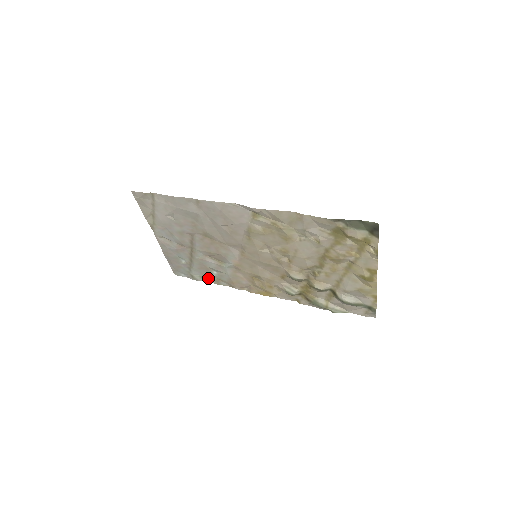
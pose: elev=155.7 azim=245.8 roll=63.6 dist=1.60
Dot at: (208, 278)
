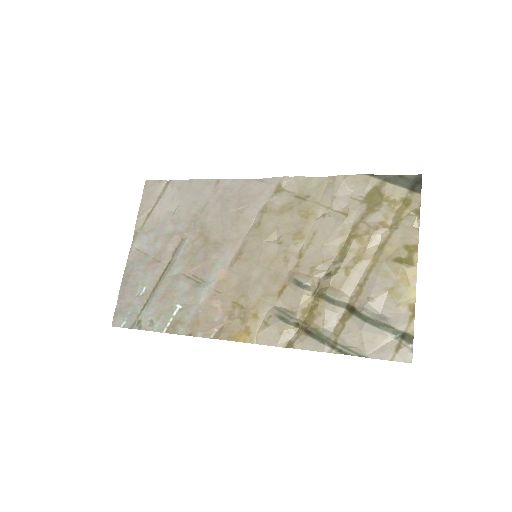
Dot at: (162, 322)
